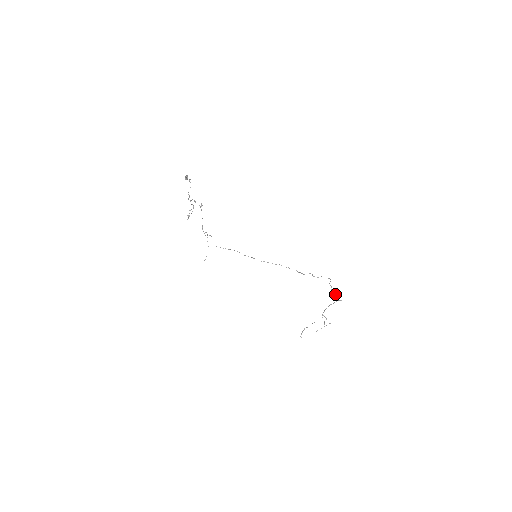
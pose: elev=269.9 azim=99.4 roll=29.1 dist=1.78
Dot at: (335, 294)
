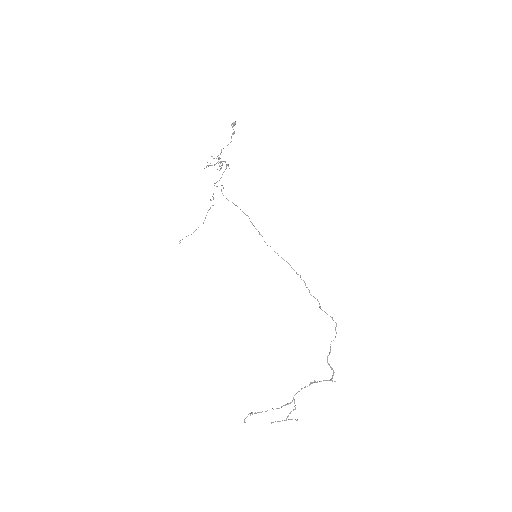
Dot at: (330, 366)
